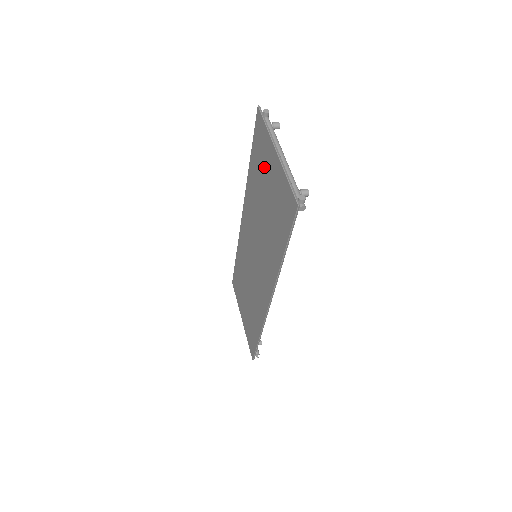
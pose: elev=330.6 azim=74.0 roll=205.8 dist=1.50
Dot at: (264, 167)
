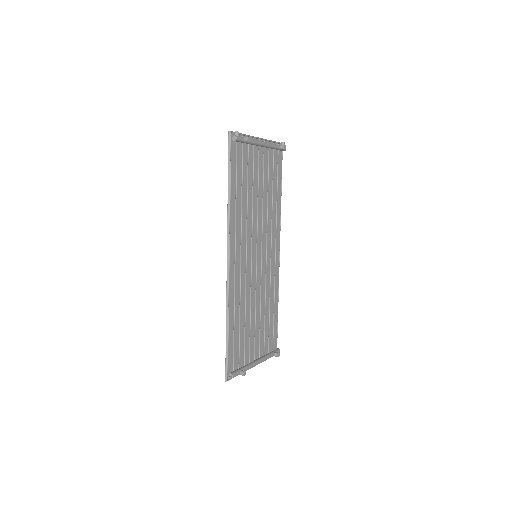
Dot at: (265, 167)
